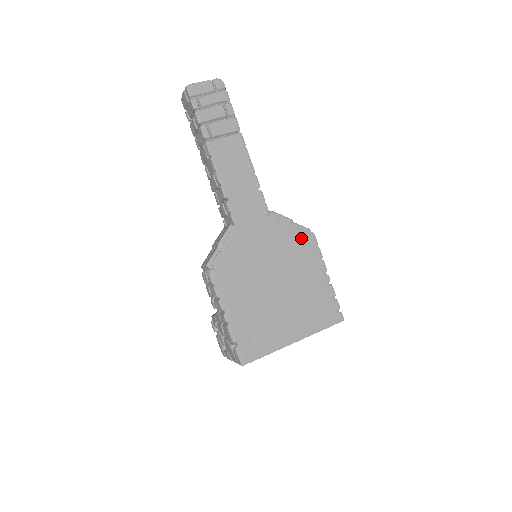
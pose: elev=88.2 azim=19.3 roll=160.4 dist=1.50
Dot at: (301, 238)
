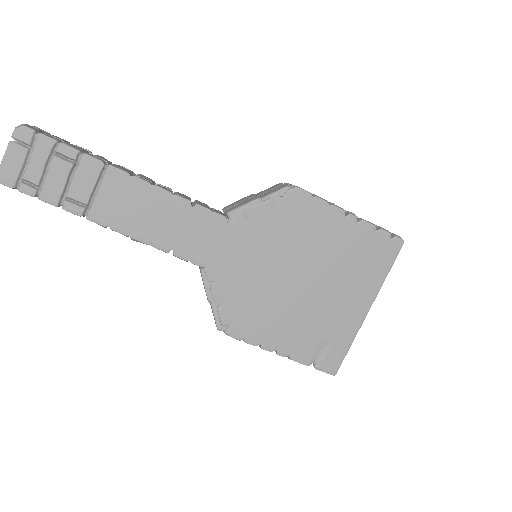
Dot at: (286, 208)
